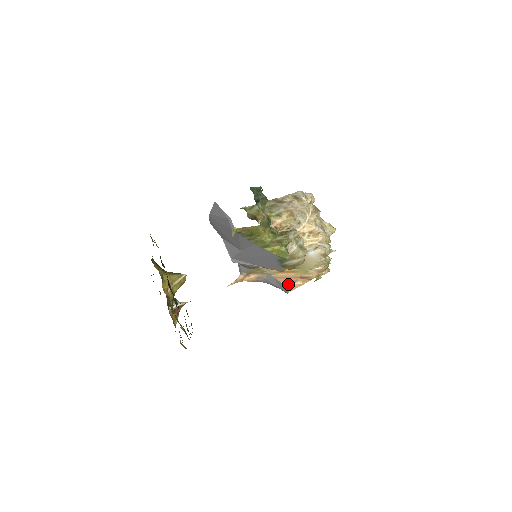
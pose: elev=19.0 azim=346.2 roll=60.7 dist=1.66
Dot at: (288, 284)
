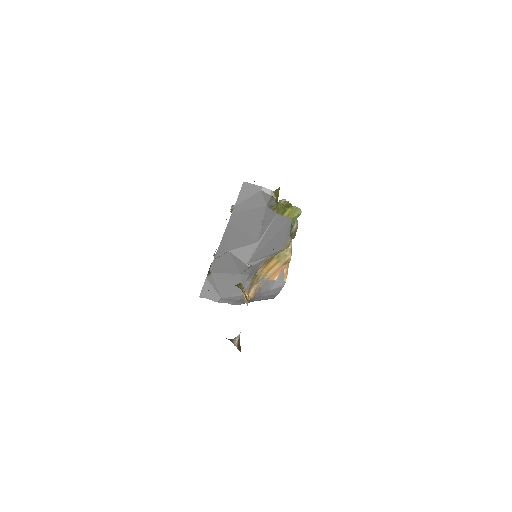
Dot at: (280, 277)
